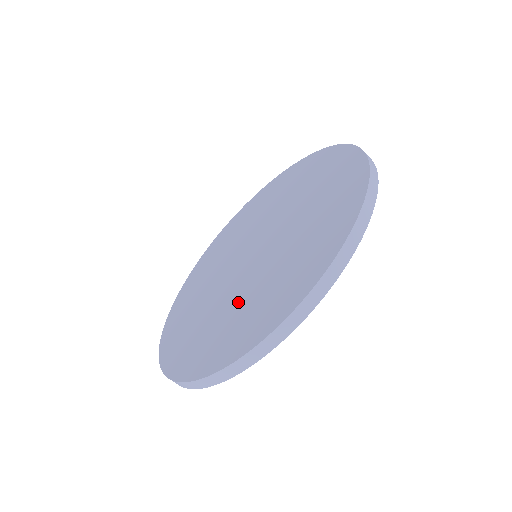
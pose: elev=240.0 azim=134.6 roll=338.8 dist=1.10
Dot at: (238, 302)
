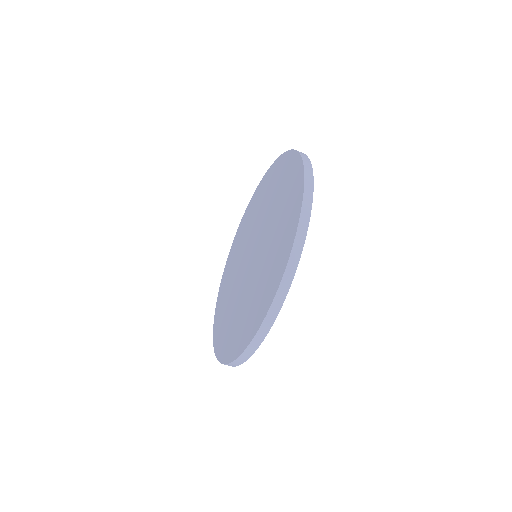
Dot at: (234, 305)
